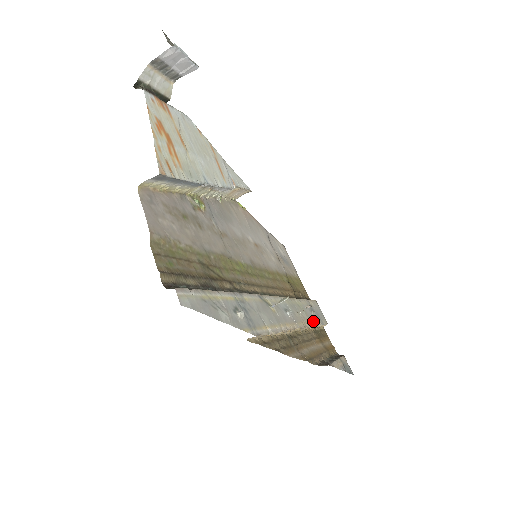
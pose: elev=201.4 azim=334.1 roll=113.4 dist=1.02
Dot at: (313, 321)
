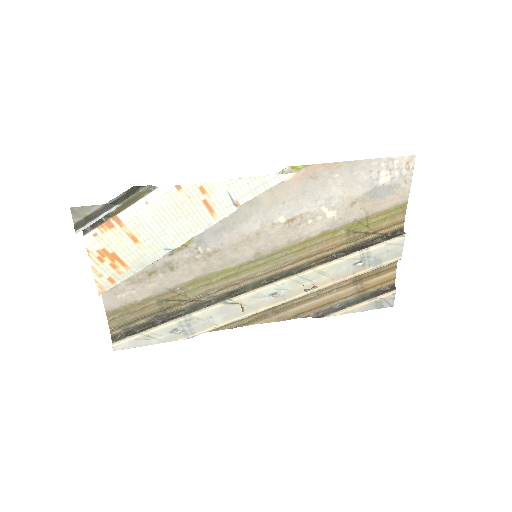
Dot at: (345, 276)
